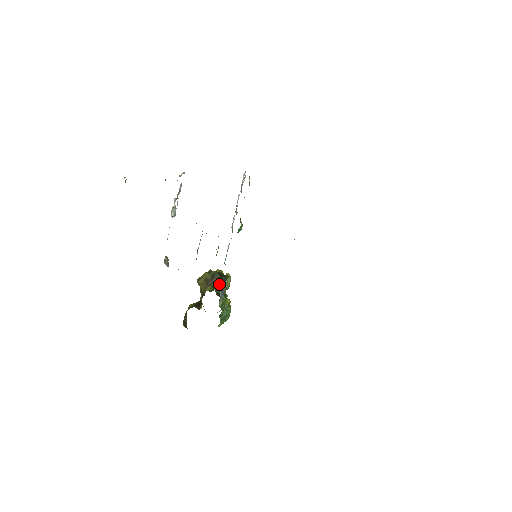
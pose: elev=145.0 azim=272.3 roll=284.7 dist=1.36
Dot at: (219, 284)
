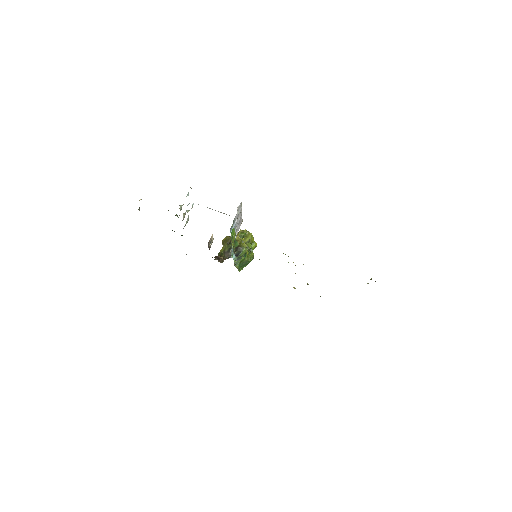
Dot at: (247, 233)
